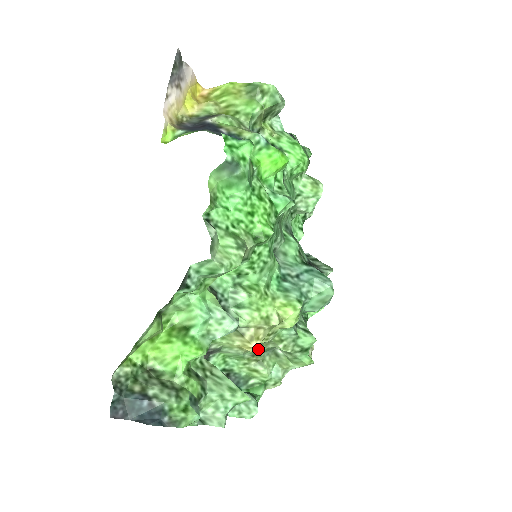
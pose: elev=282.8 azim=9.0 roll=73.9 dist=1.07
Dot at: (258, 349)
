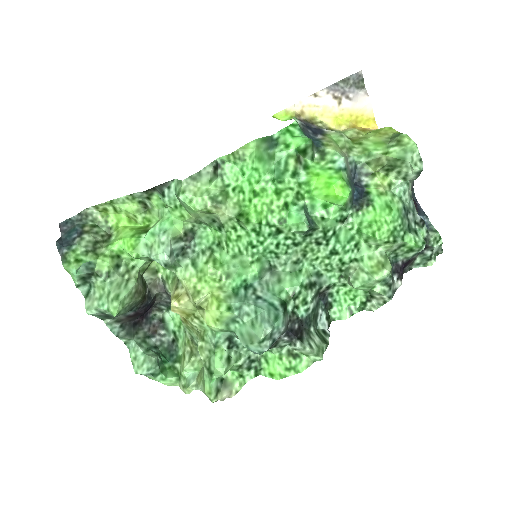
Dot at: (194, 334)
